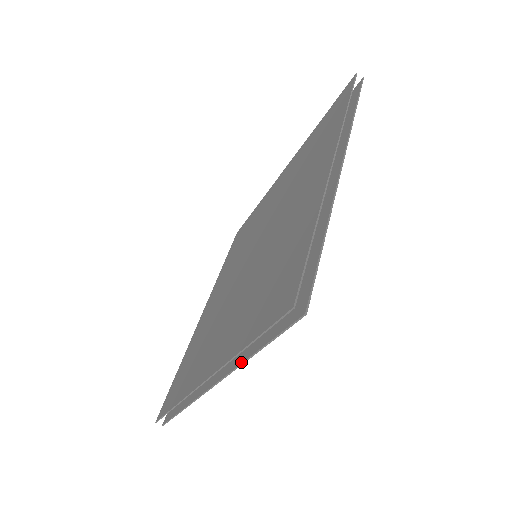
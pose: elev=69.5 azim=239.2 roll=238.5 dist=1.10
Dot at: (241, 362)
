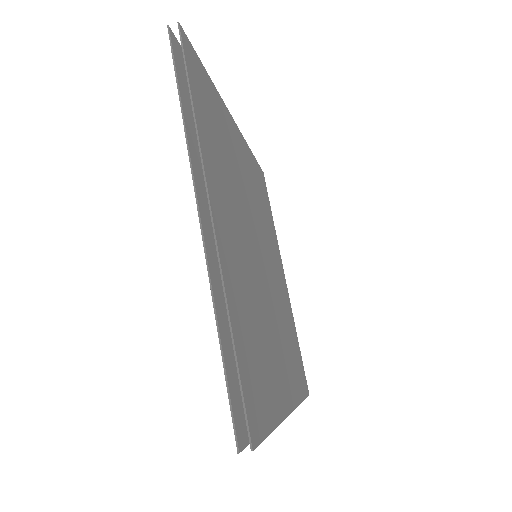
Dot at: (278, 423)
